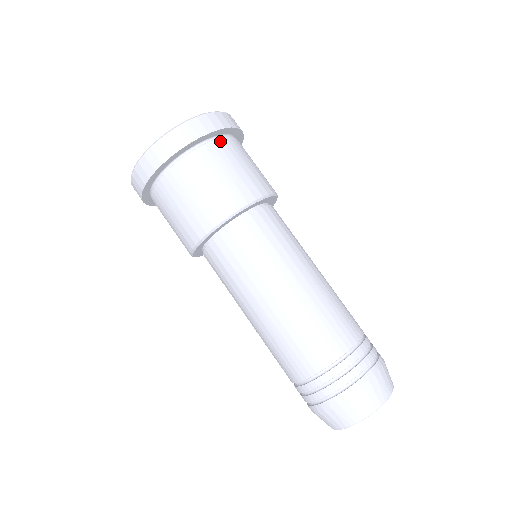
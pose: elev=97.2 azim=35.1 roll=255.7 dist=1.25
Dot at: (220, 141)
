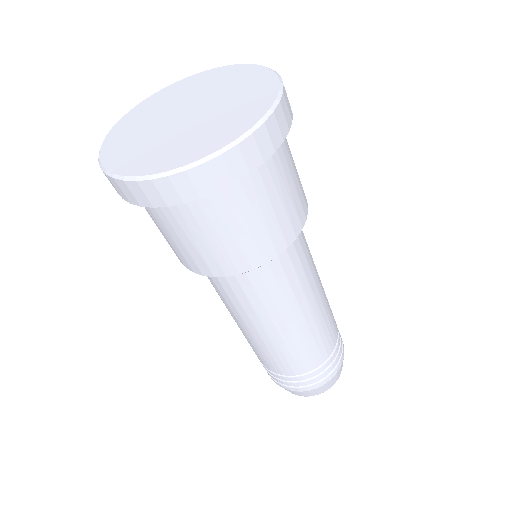
Dot at: (225, 190)
